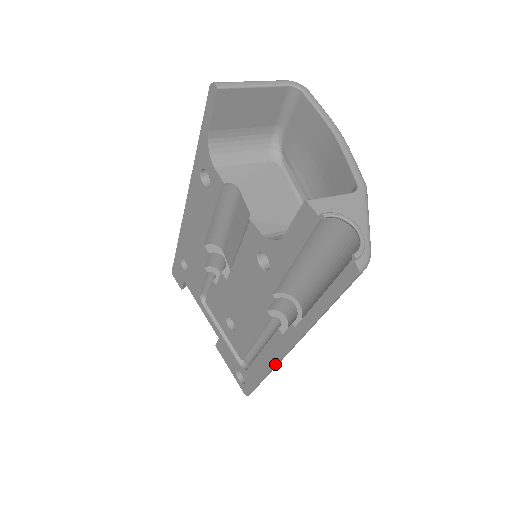
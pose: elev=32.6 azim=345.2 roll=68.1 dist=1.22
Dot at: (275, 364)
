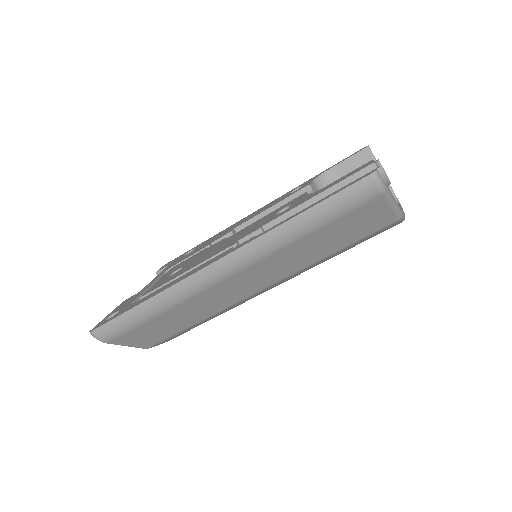
Dot at: (183, 279)
